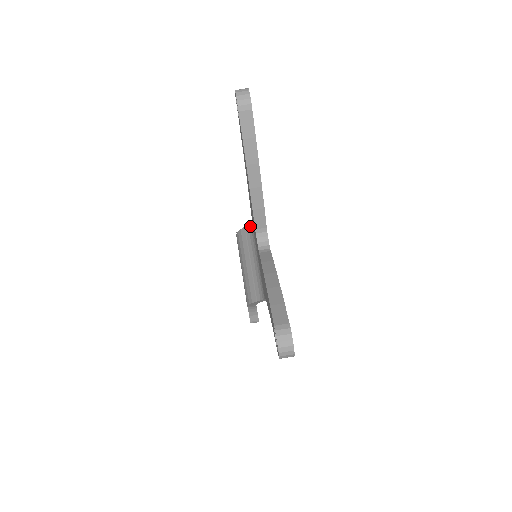
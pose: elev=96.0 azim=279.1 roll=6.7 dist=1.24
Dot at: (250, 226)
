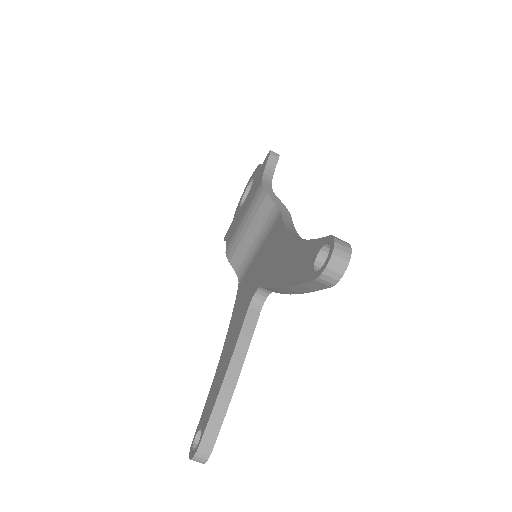
Dot at: (276, 210)
